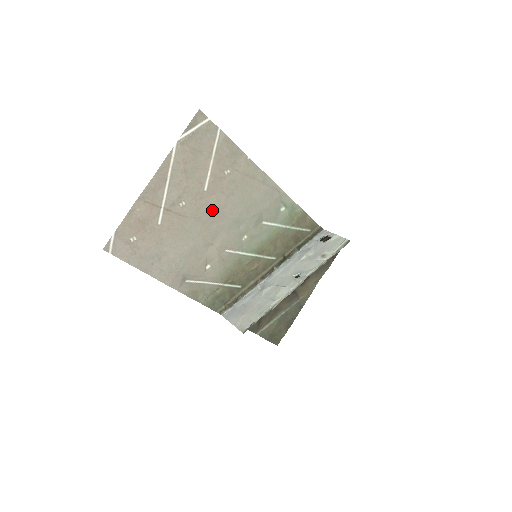
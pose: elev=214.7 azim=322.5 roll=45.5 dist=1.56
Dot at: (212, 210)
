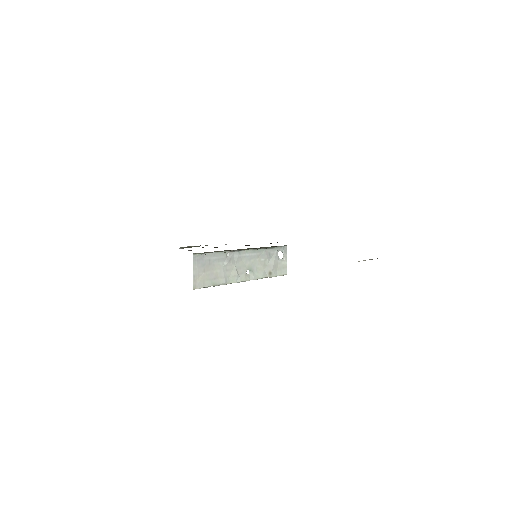
Dot at: occluded
